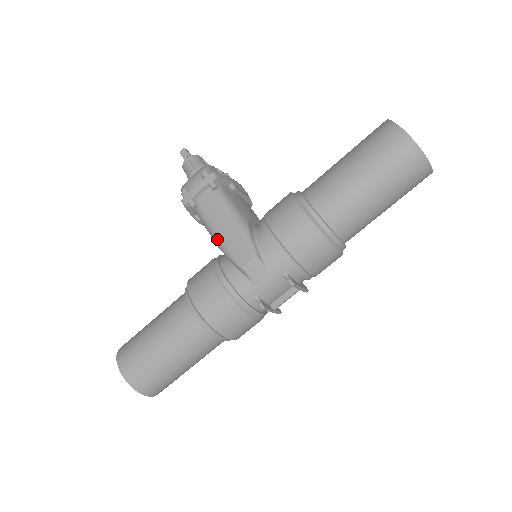
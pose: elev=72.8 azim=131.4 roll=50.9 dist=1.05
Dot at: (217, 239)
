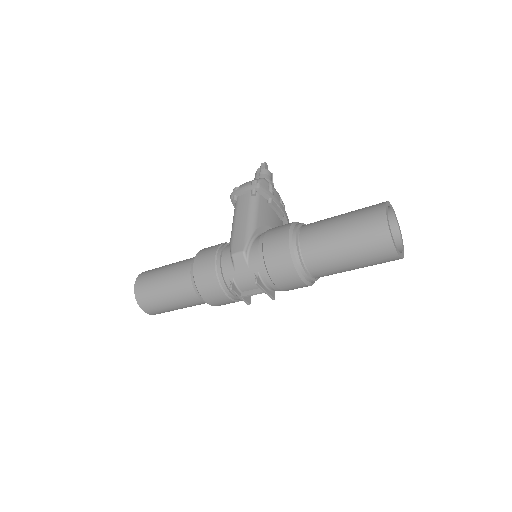
Dot at: (232, 228)
